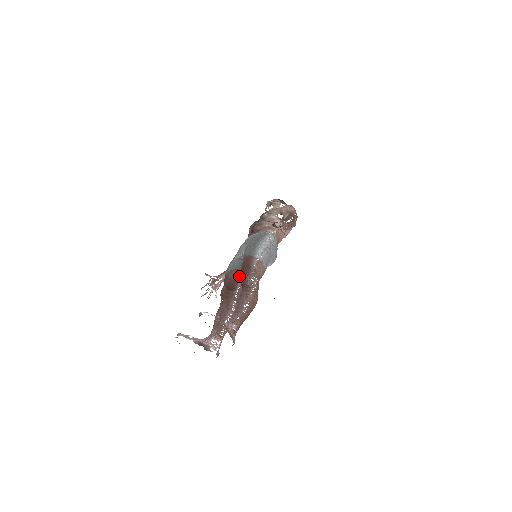
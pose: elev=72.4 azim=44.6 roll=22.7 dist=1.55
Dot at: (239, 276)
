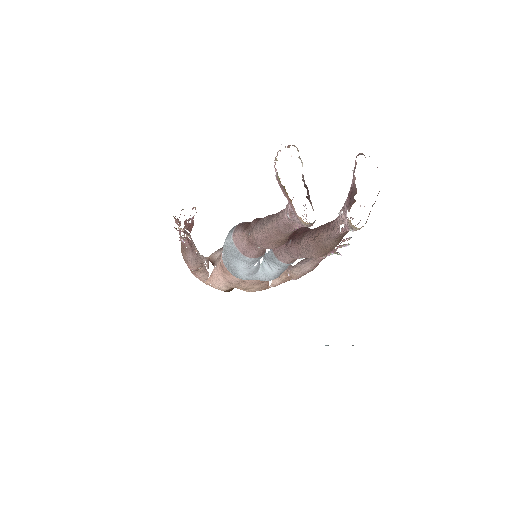
Dot at: occluded
